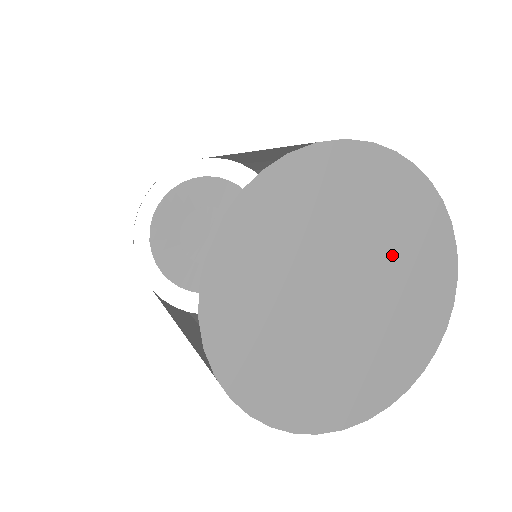
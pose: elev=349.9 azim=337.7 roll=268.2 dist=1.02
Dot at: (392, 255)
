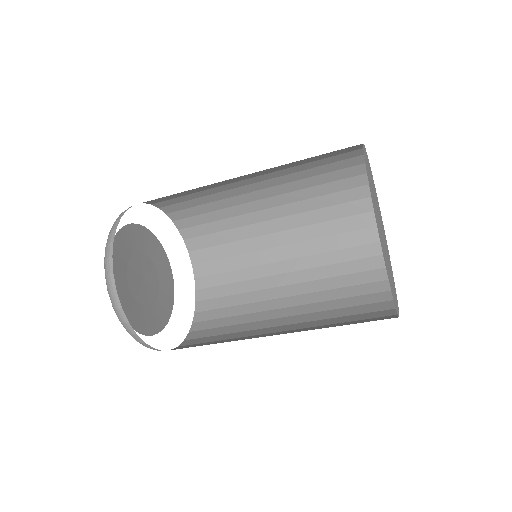
Dot at: occluded
